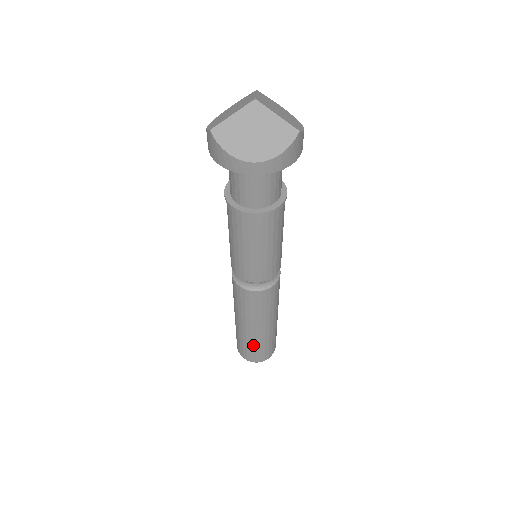
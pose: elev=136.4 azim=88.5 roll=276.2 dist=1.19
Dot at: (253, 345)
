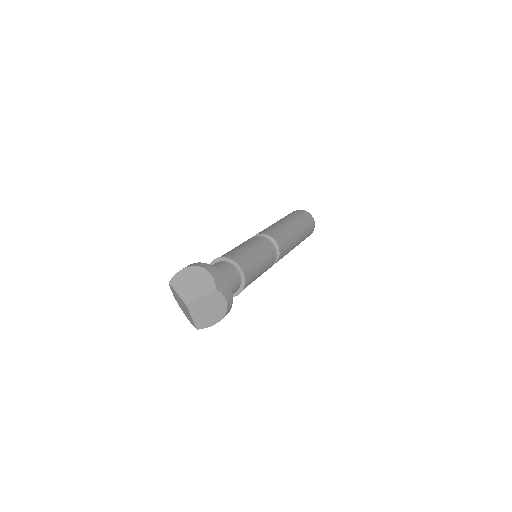
Dot at: occluded
